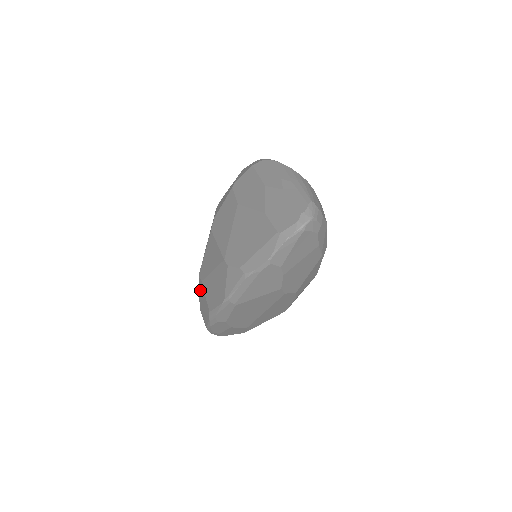
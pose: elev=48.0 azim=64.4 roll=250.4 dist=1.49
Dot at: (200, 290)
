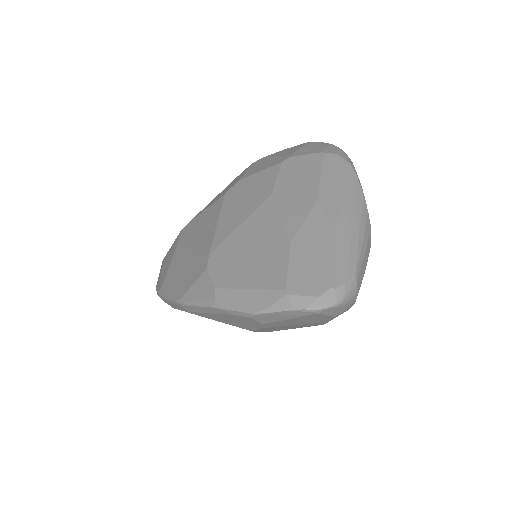
Dot at: (173, 246)
